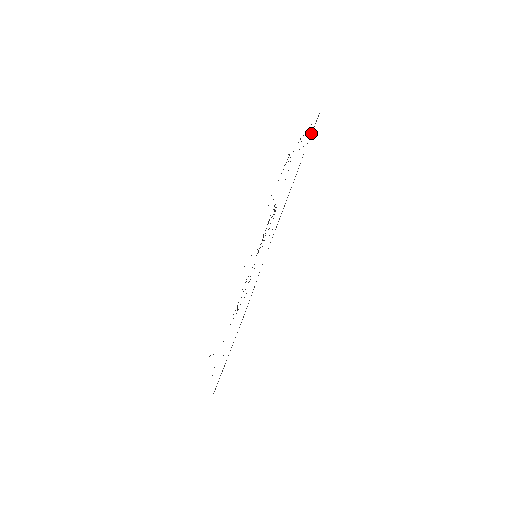
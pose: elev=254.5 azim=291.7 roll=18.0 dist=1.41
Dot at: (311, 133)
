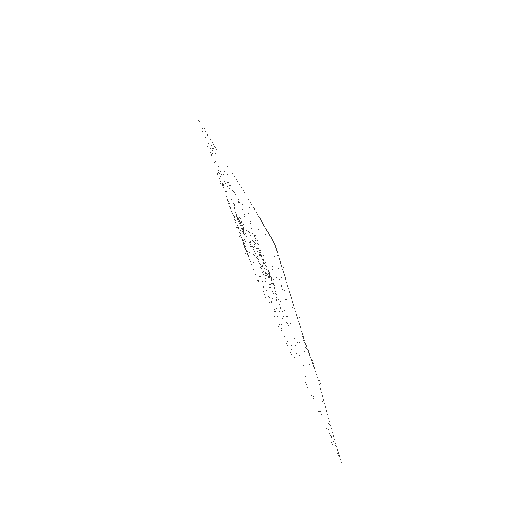
Dot at: occluded
